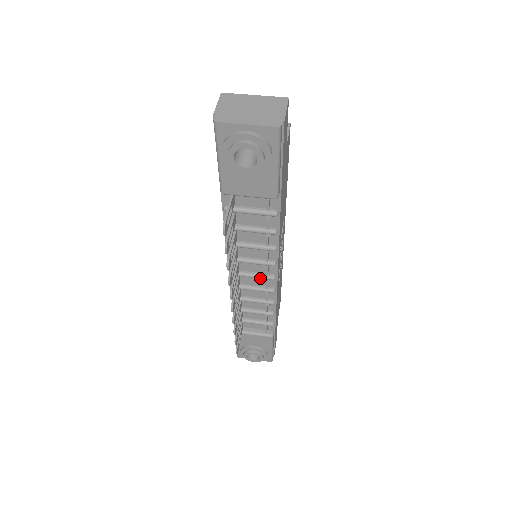
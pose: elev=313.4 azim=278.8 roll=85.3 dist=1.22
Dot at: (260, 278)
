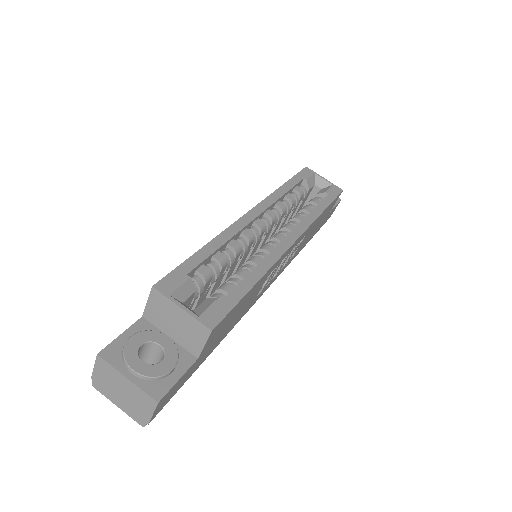
Dot at: occluded
